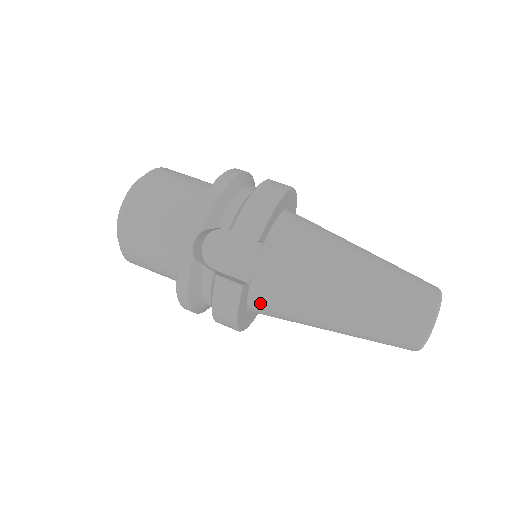
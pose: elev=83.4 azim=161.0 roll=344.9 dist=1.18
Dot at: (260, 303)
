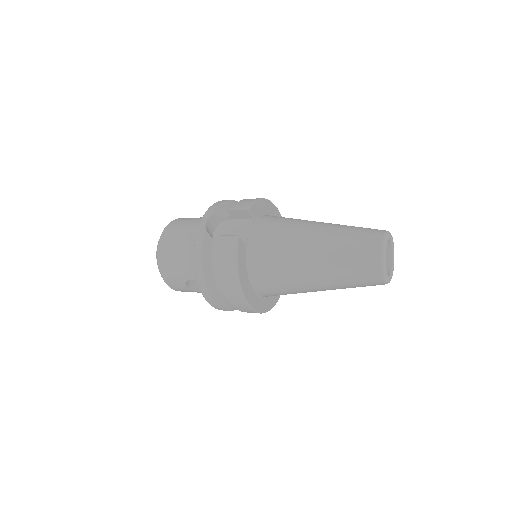
Dot at: (256, 263)
